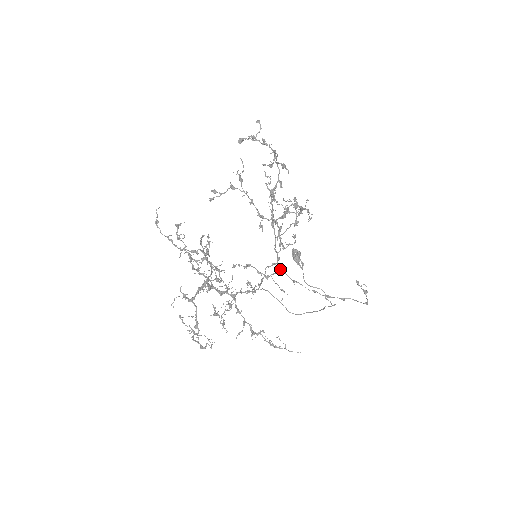
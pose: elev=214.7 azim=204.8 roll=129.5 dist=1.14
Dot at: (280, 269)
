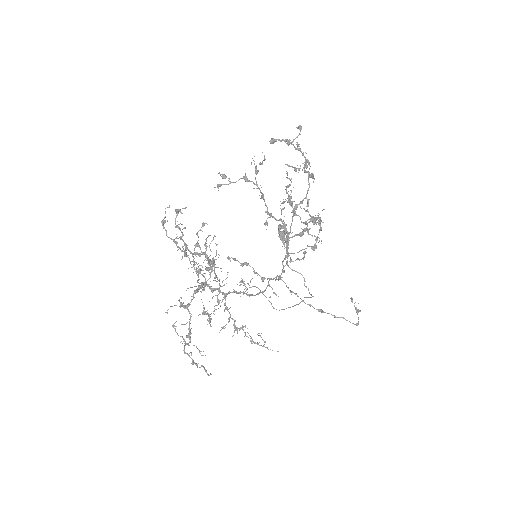
Dot at: (281, 279)
